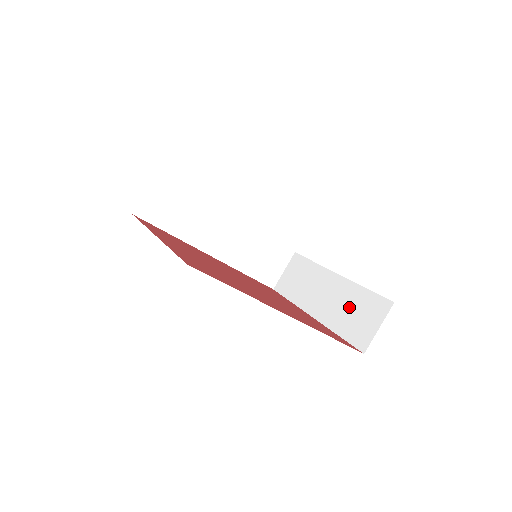
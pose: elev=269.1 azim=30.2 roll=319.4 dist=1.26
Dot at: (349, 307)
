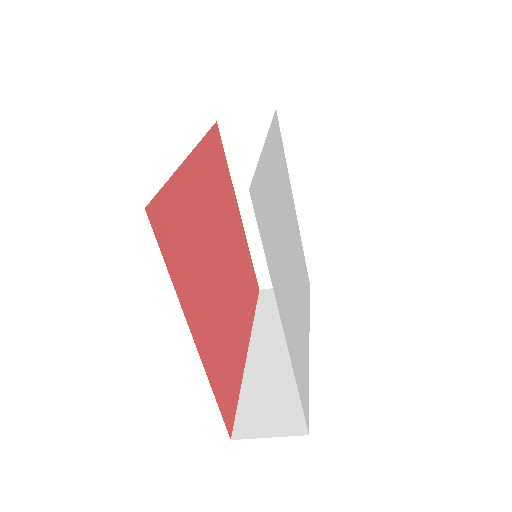
Dot at: occluded
